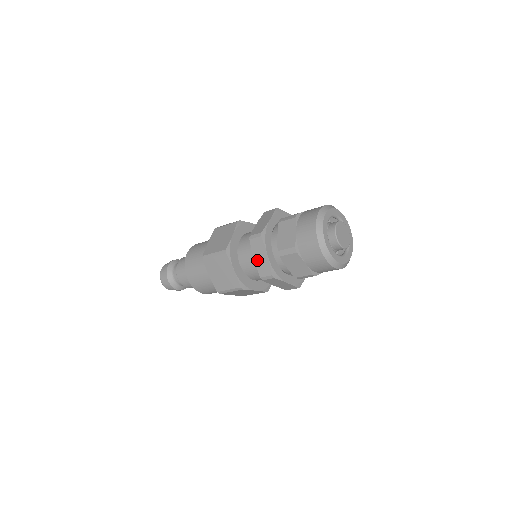
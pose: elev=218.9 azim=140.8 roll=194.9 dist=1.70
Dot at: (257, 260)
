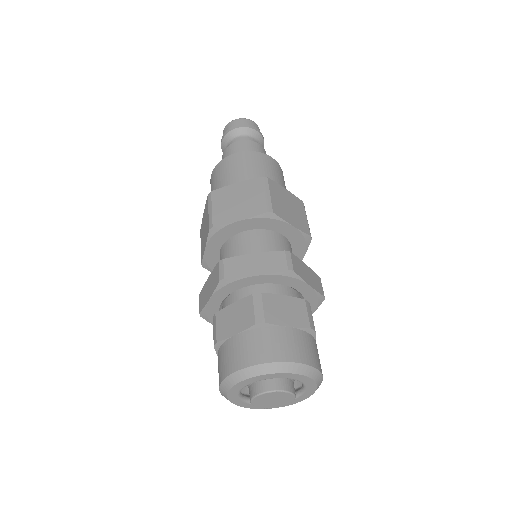
Dot at: occluded
